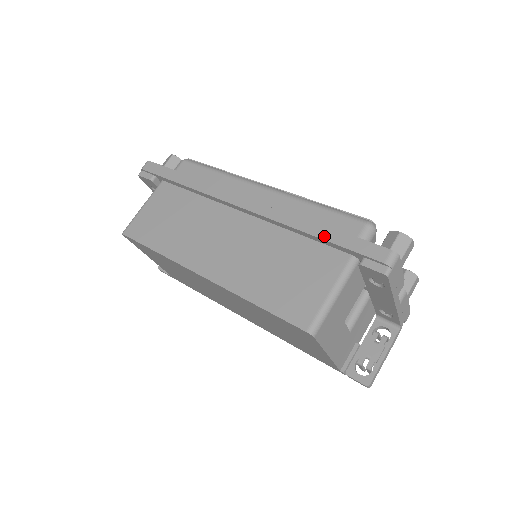
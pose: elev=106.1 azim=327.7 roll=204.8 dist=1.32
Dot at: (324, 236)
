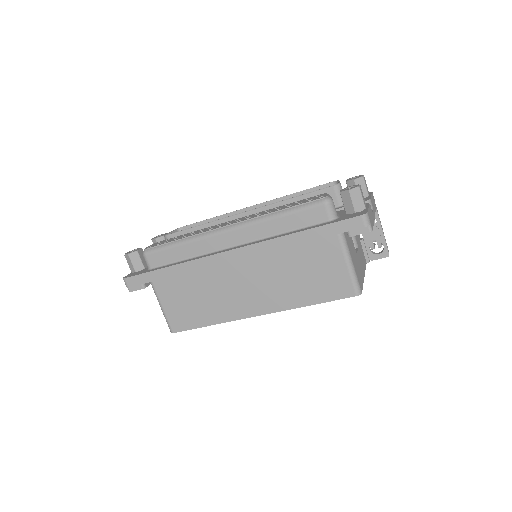
Dot at: (311, 238)
